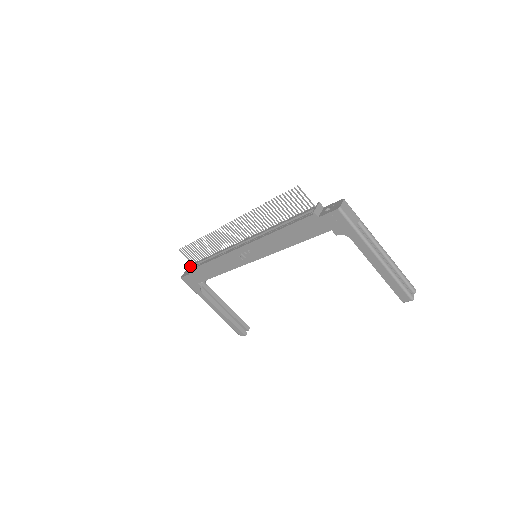
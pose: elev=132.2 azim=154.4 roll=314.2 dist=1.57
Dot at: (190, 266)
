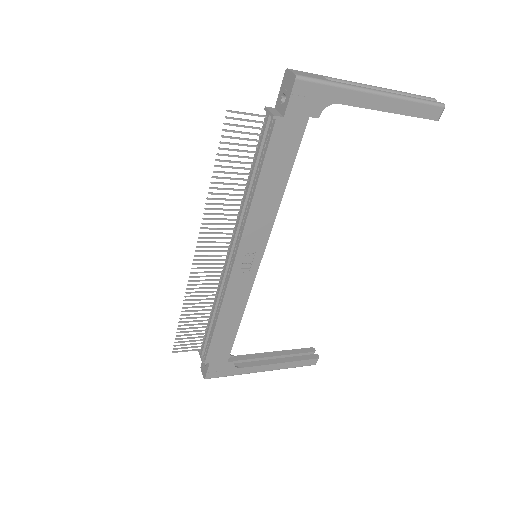
Dot at: (201, 355)
